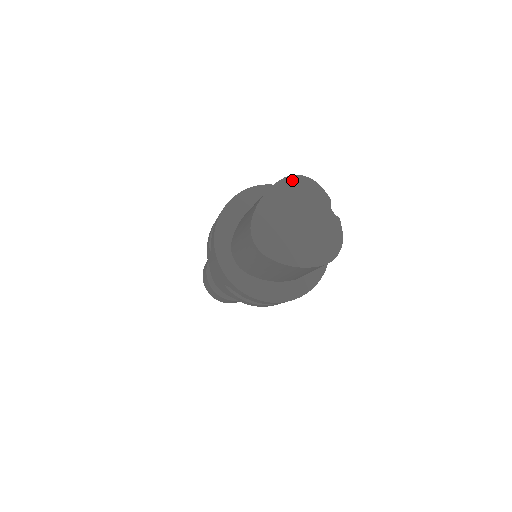
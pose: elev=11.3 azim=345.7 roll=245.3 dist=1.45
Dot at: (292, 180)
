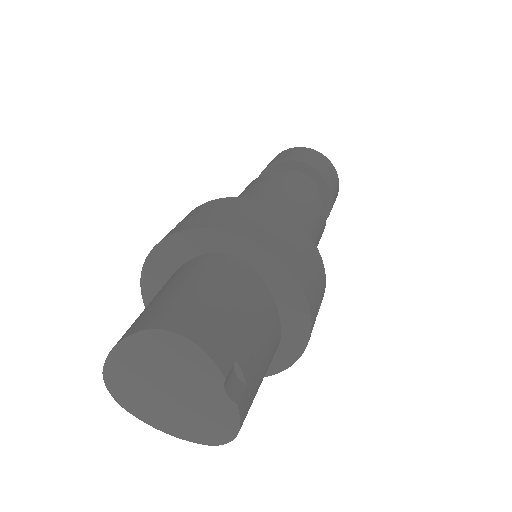
Dot at: (160, 336)
